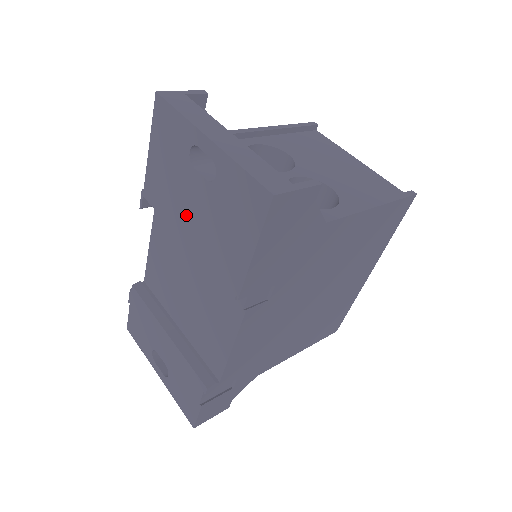
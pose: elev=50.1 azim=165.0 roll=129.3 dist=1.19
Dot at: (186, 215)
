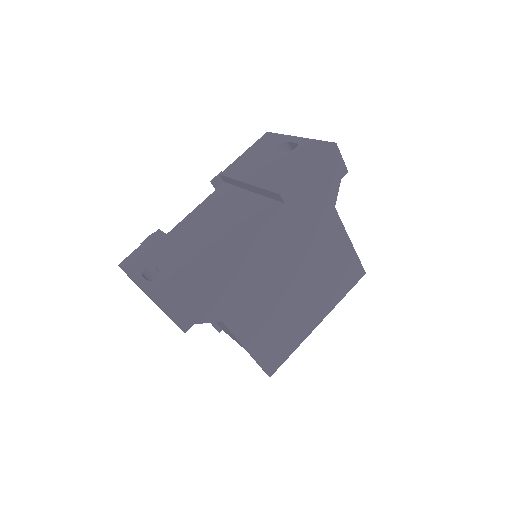
Dot at: (259, 170)
